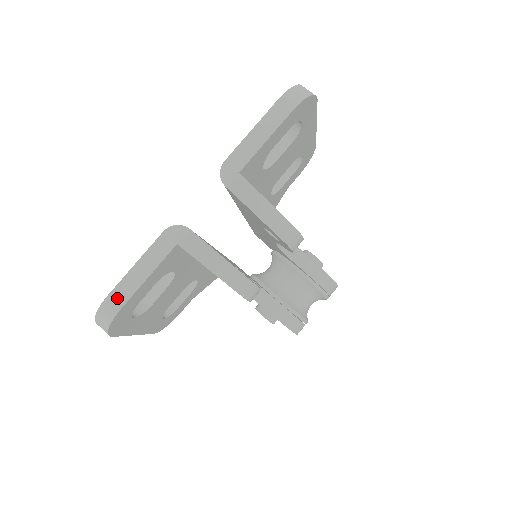
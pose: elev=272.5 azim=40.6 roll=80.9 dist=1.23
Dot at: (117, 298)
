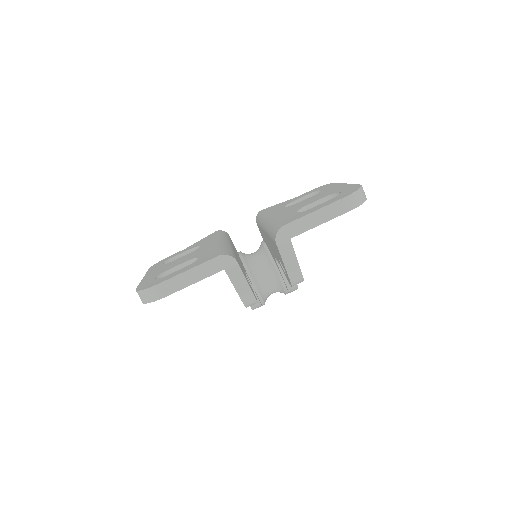
Dot at: (165, 289)
